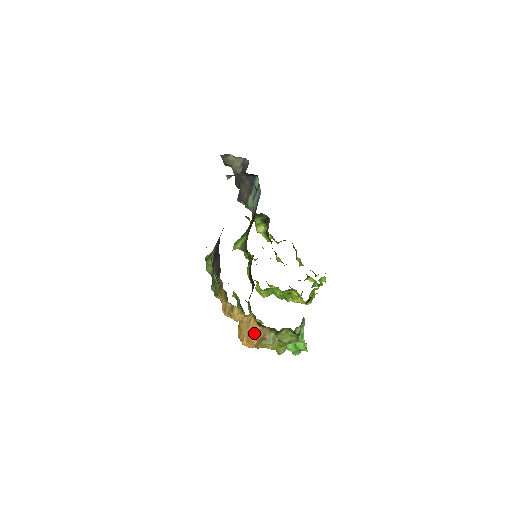
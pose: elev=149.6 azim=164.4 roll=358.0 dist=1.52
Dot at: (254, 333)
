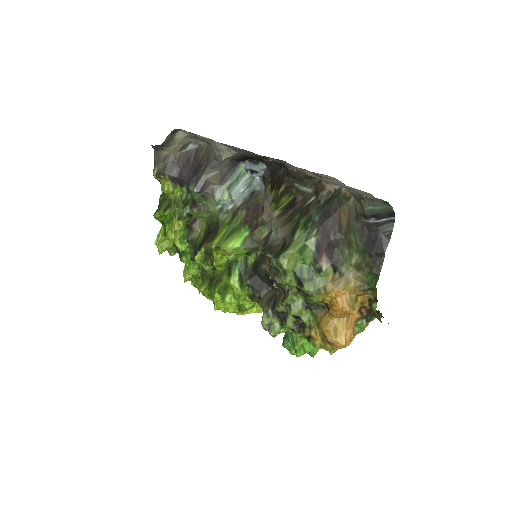
Dot at: (354, 327)
